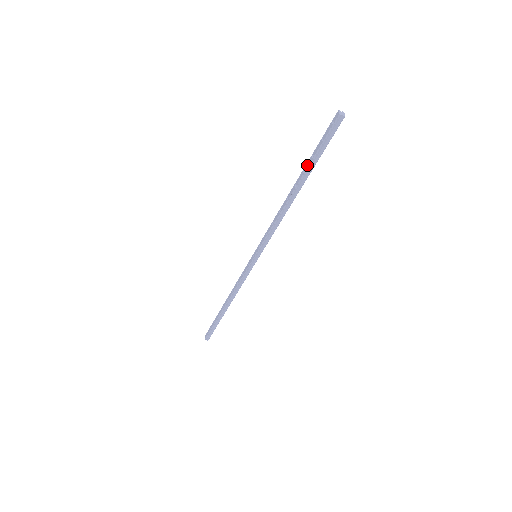
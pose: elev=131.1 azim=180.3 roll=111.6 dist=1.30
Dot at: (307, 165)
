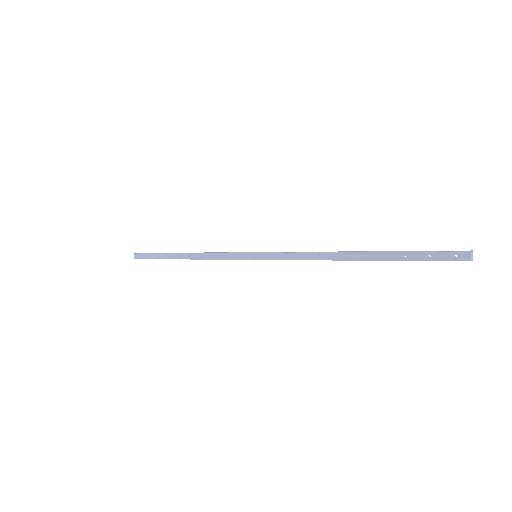
Dot at: (389, 257)
